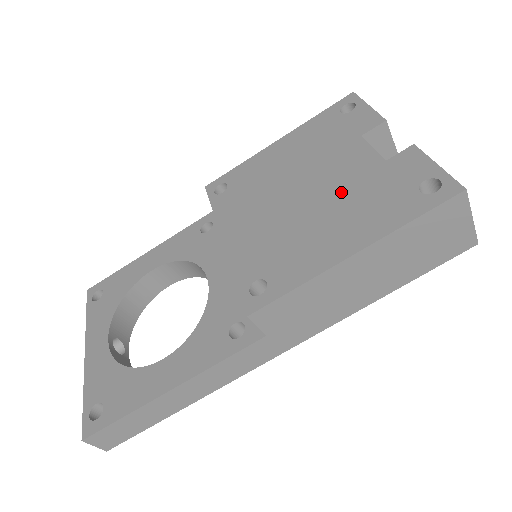
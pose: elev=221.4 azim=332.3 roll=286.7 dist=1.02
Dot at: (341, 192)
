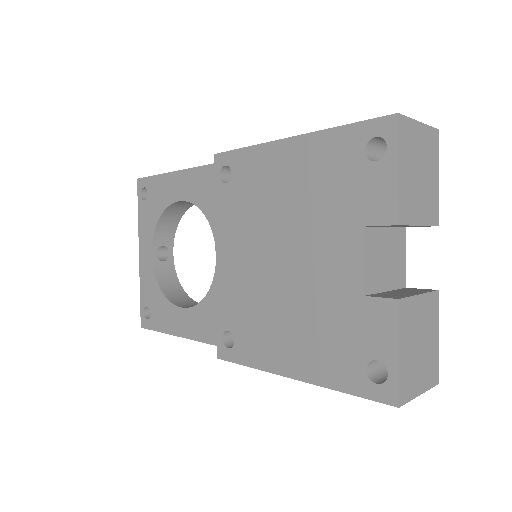
Dot at: (312, 298)
